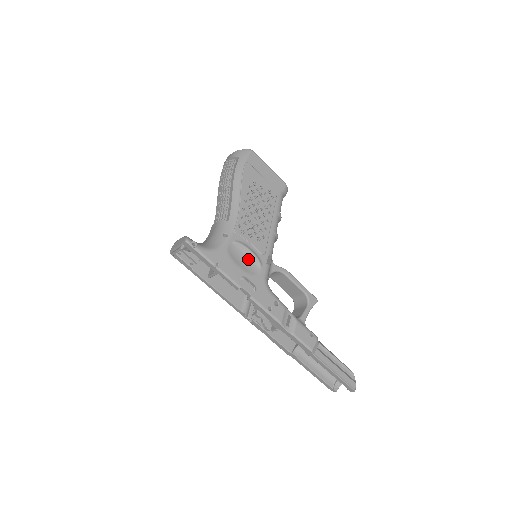
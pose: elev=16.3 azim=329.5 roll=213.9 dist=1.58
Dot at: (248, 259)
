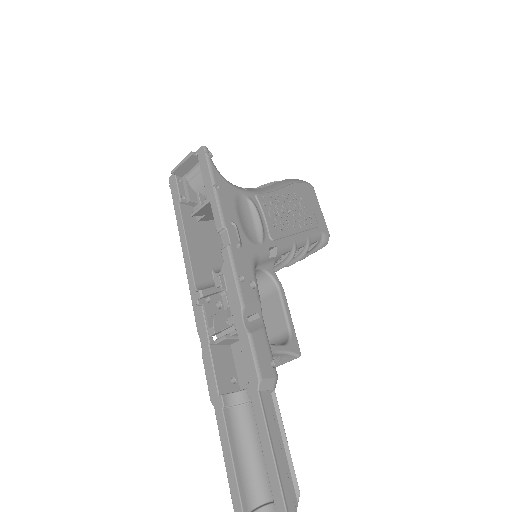
Dot at: (252, 224)
